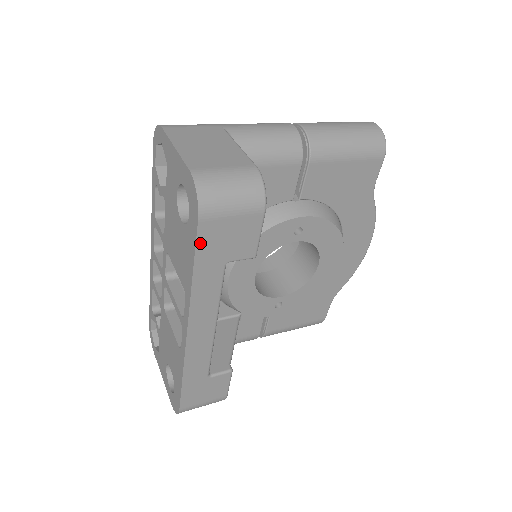
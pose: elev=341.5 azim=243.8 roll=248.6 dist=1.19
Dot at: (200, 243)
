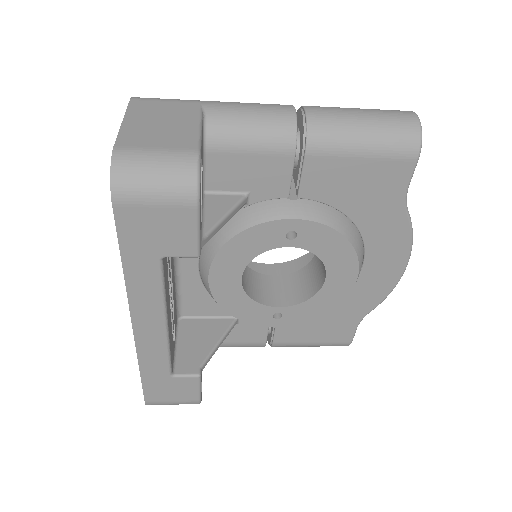
Dot at: (122, 230)
